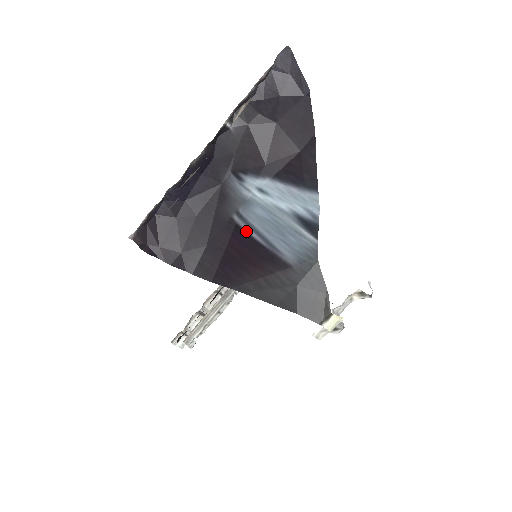
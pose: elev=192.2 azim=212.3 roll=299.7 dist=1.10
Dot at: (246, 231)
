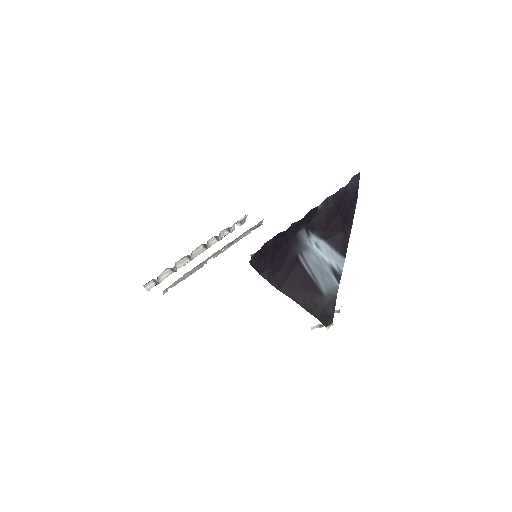
Dot at: (304, 267)
